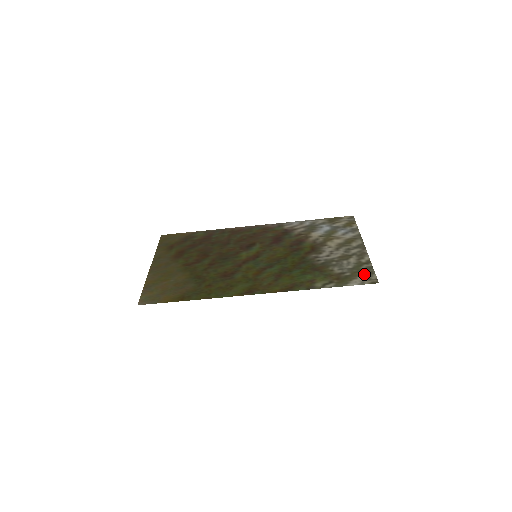
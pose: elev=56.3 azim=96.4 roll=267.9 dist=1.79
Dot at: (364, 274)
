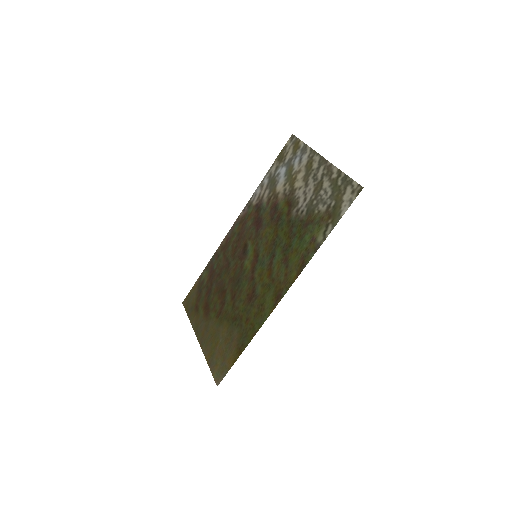
Dot at: (345, 190)
